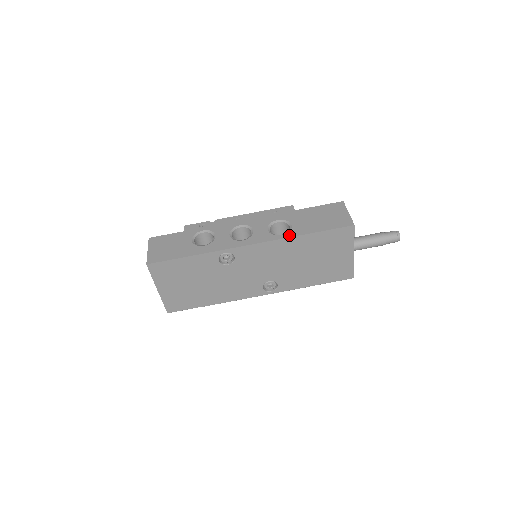
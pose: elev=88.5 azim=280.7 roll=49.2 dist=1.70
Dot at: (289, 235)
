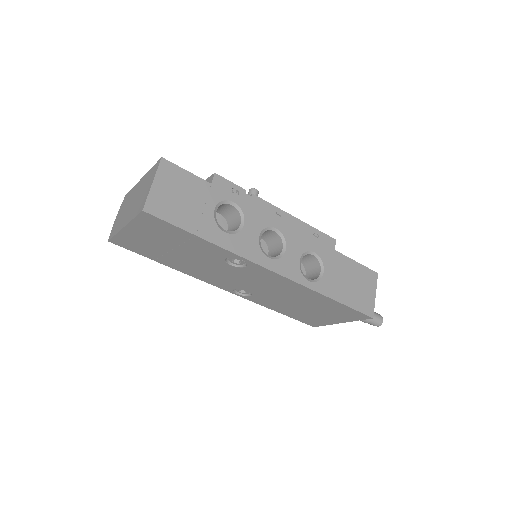
Dot at: (316, 287)
